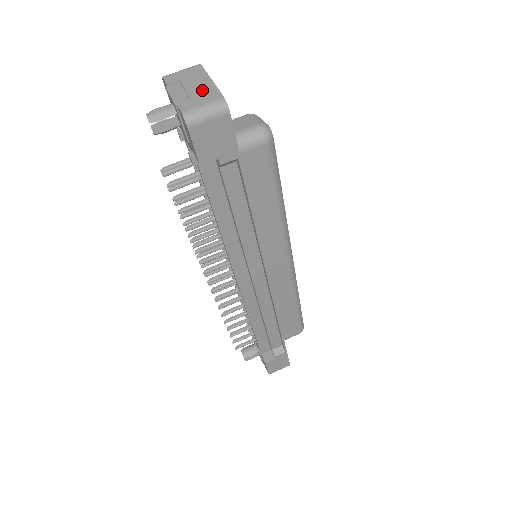
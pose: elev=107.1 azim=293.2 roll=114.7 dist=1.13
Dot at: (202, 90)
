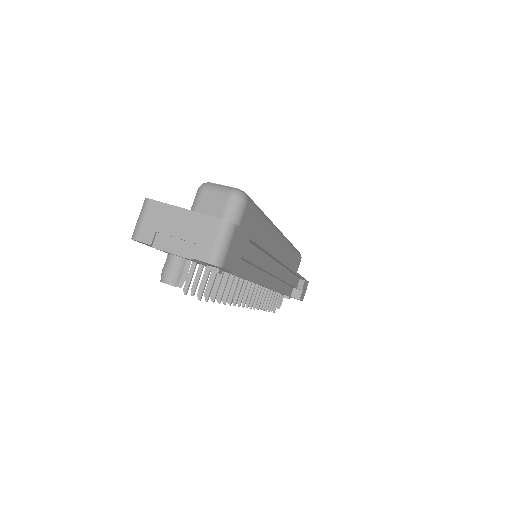
Dot at: (193, 227)
